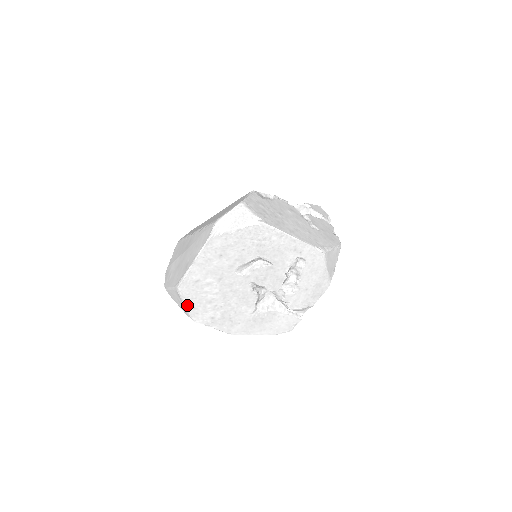
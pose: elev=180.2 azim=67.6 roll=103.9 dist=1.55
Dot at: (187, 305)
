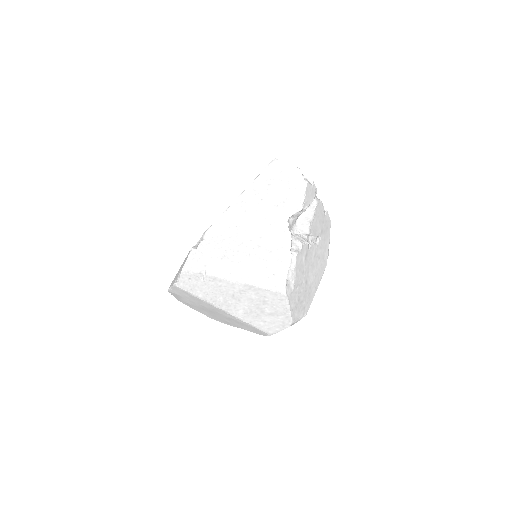
Dot at: occluded
